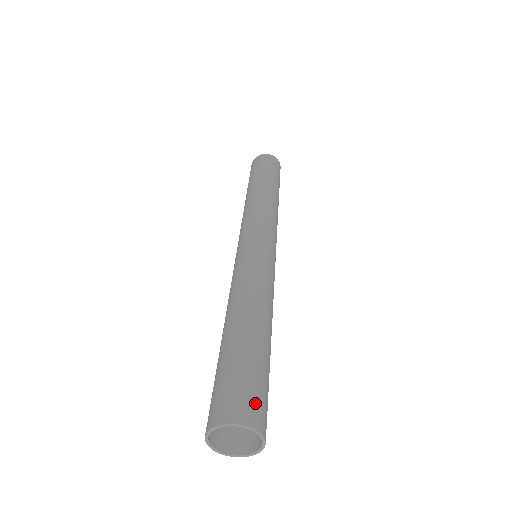
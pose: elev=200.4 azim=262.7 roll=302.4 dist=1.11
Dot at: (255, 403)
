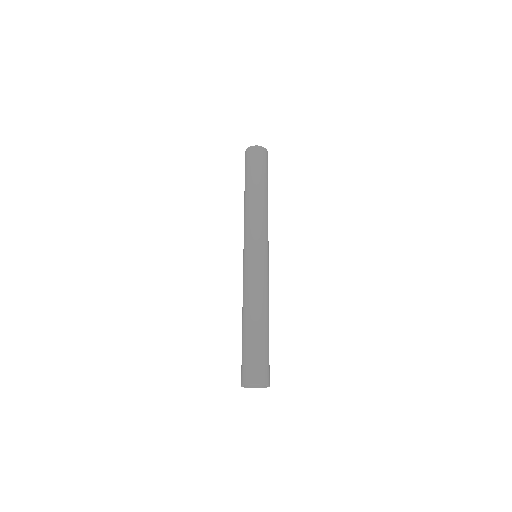
Dot at: (266, 371)
